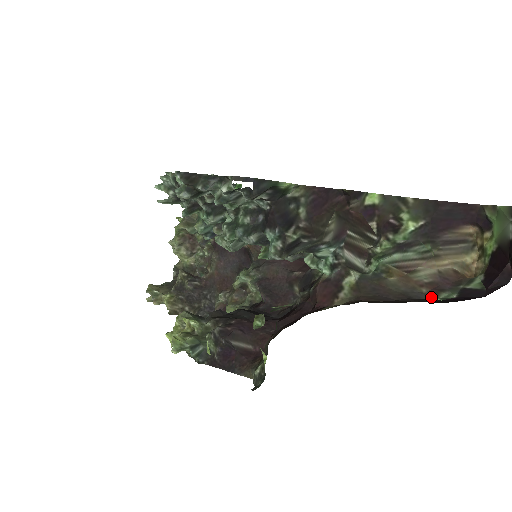
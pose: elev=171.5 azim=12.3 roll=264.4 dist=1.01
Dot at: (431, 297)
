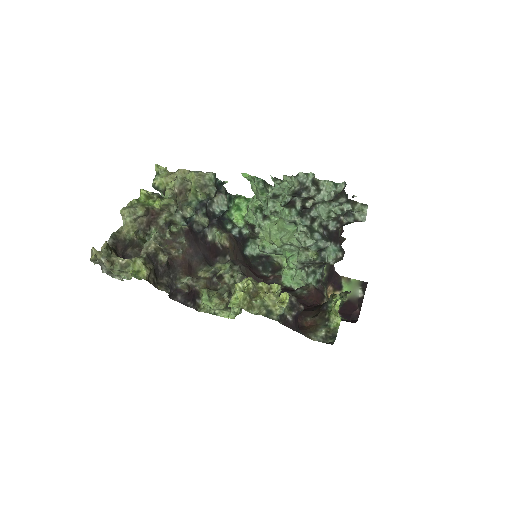
Dot at: occluded
